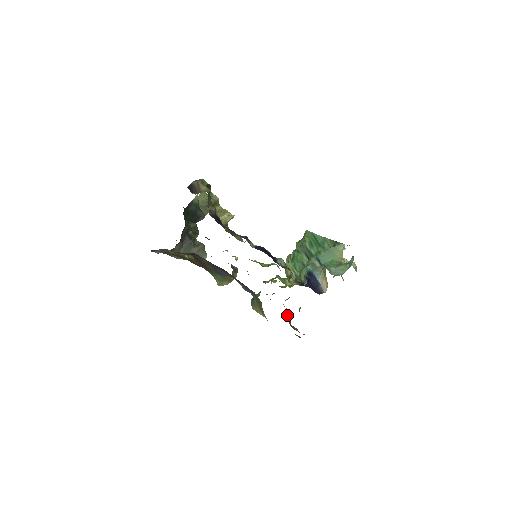
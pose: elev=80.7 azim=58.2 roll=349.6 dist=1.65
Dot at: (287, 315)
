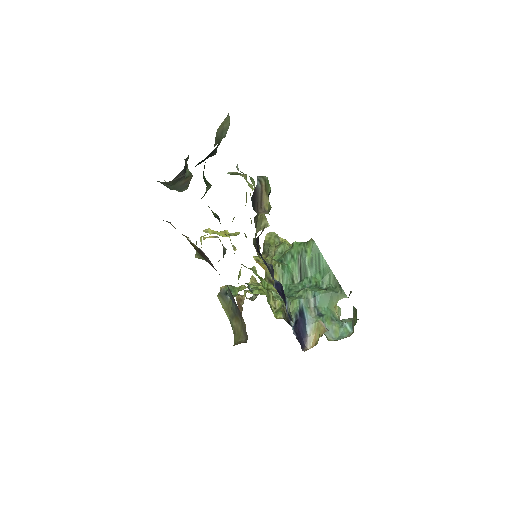
Dot at: (242, 303)
